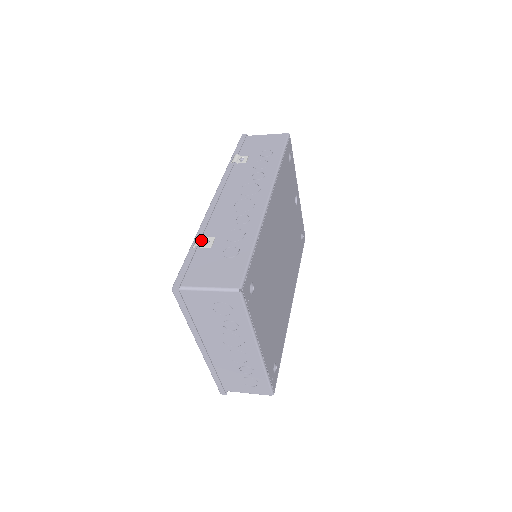
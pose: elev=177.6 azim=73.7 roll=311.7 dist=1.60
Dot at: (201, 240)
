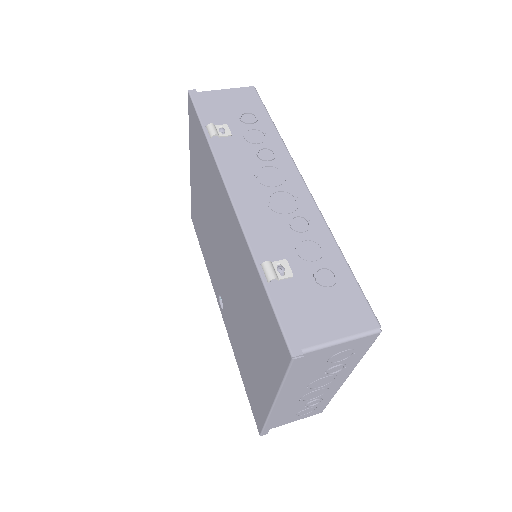
Dot at: (273, 269)
